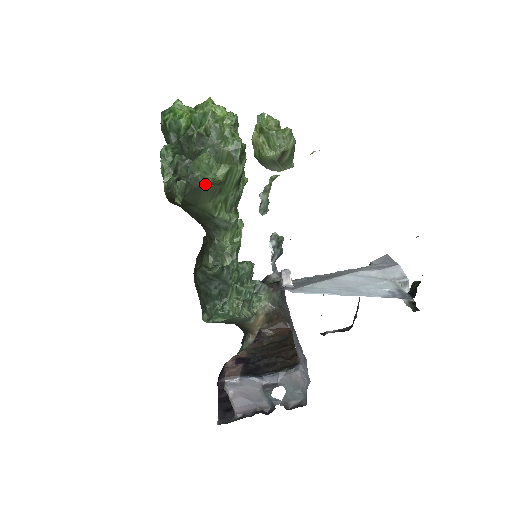
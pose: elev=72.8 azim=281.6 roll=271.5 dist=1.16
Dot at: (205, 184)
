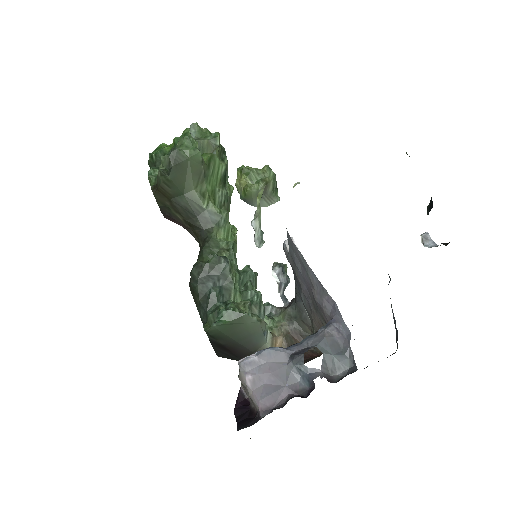
Dot at: (188, 160)
